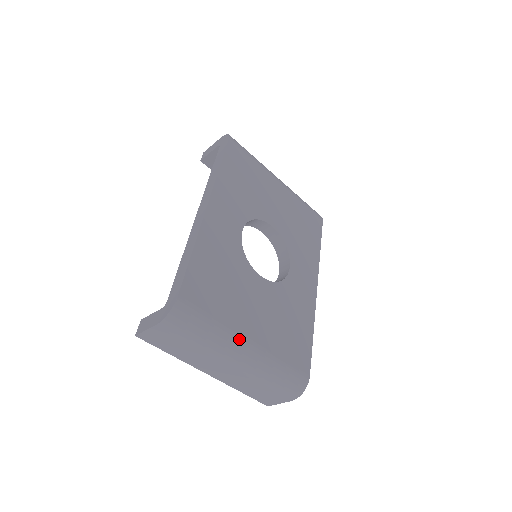
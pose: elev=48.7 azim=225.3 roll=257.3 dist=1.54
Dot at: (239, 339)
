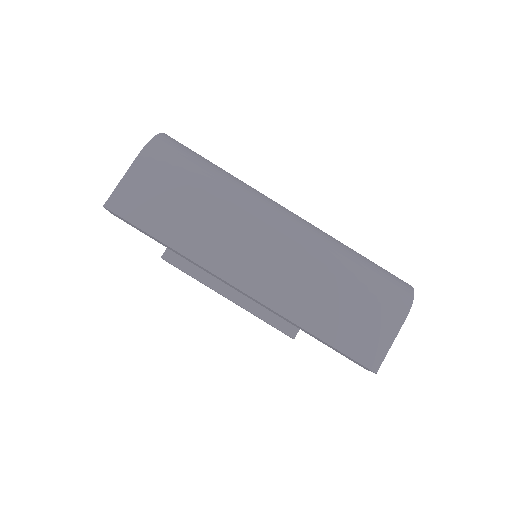
Dot at: (271, 199)
